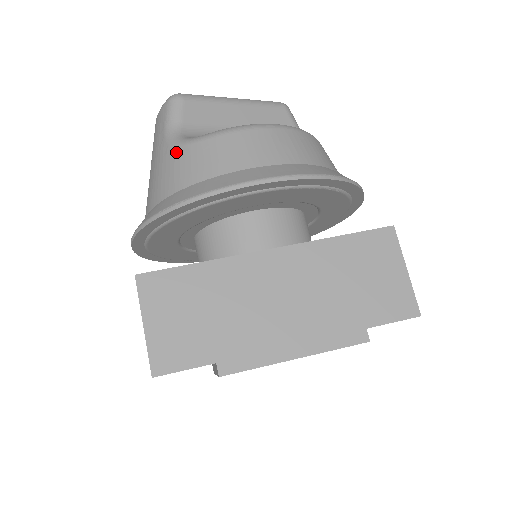
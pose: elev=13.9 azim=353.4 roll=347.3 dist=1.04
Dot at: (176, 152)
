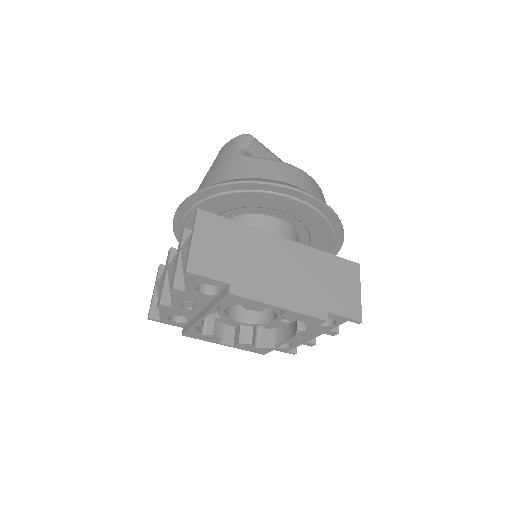
Dot at: (244, 160)
